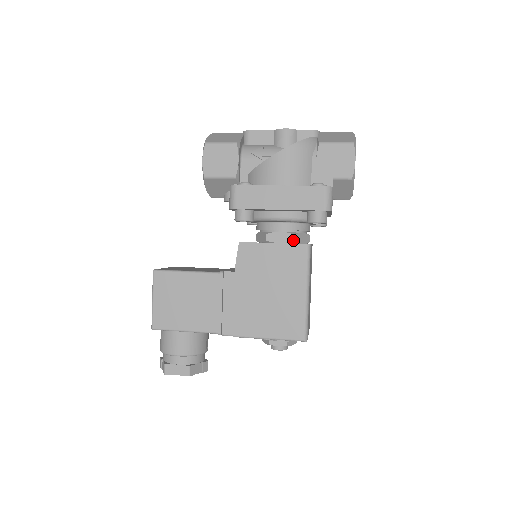
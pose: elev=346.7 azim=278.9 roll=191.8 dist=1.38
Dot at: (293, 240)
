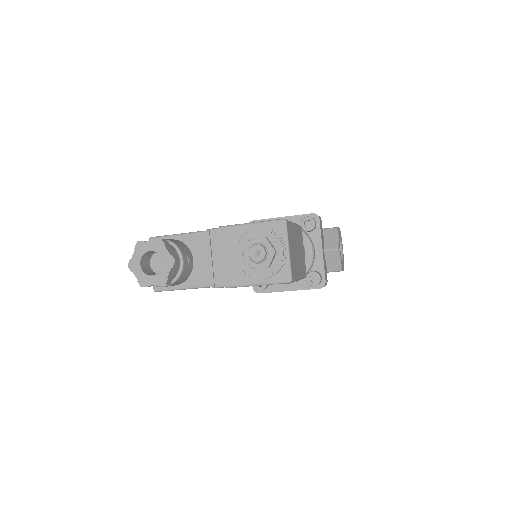
Dot at: occluded
